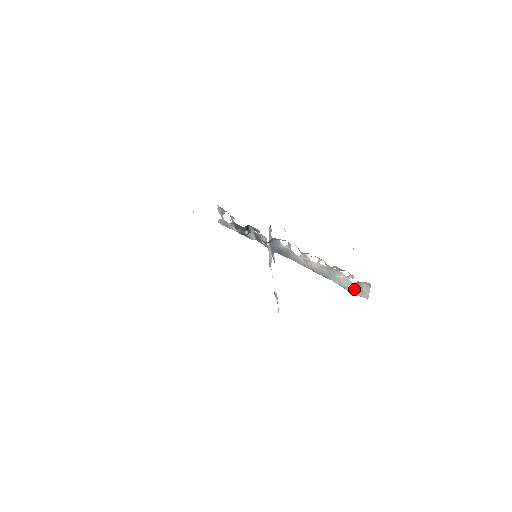
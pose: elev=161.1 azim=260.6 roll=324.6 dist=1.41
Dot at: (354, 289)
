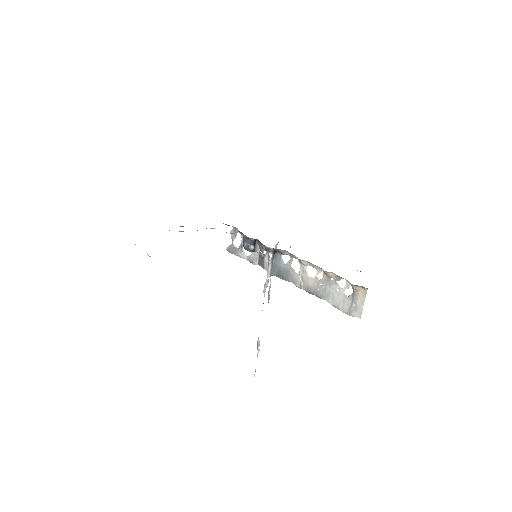
Dot at: (347, 306)
